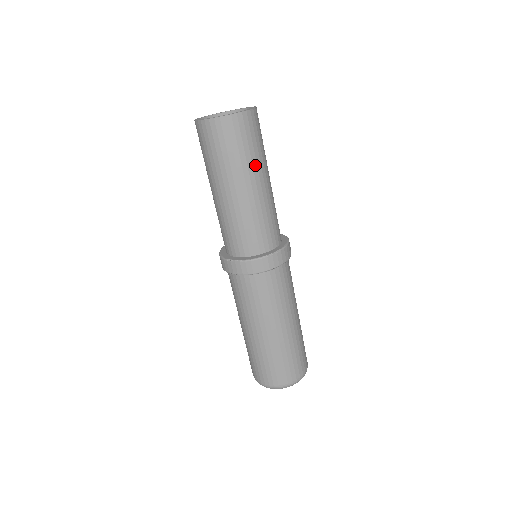
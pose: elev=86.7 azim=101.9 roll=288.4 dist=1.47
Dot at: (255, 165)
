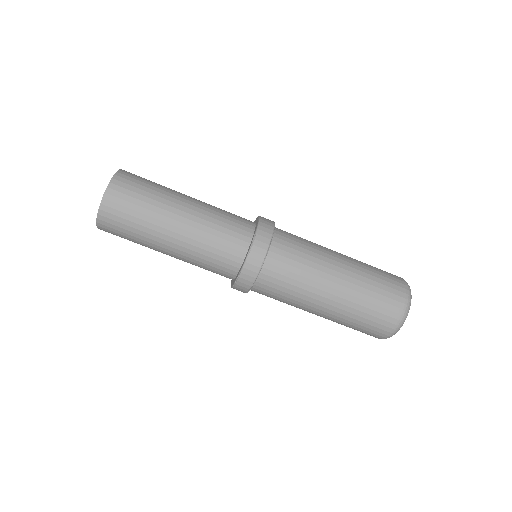
Dot at: (161, 205)
